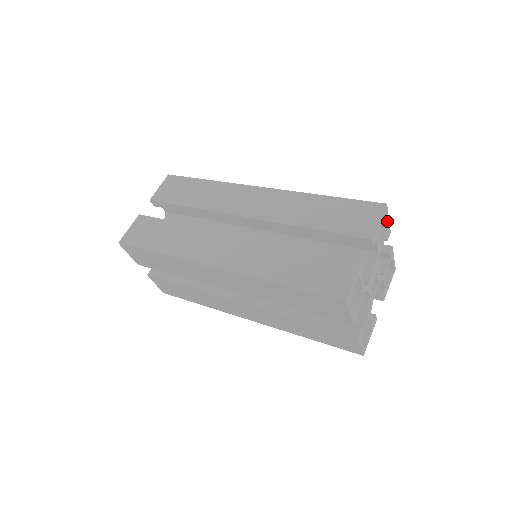
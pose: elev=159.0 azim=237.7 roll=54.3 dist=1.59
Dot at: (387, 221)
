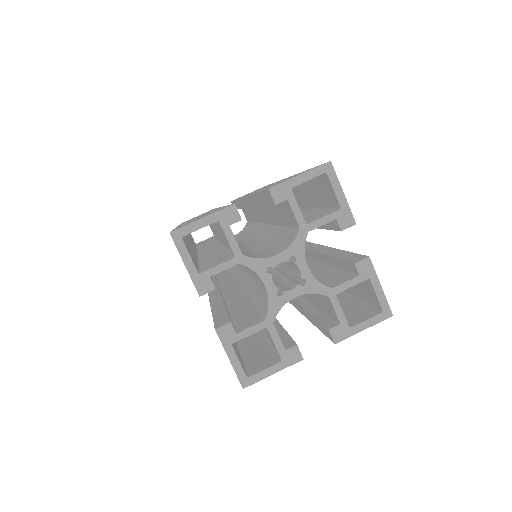
Dot at: (337, 194)
